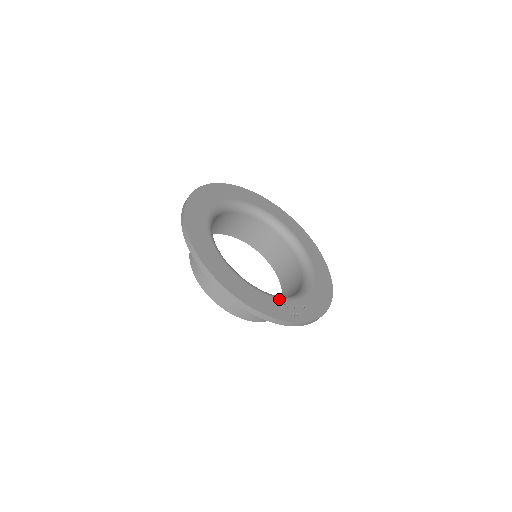
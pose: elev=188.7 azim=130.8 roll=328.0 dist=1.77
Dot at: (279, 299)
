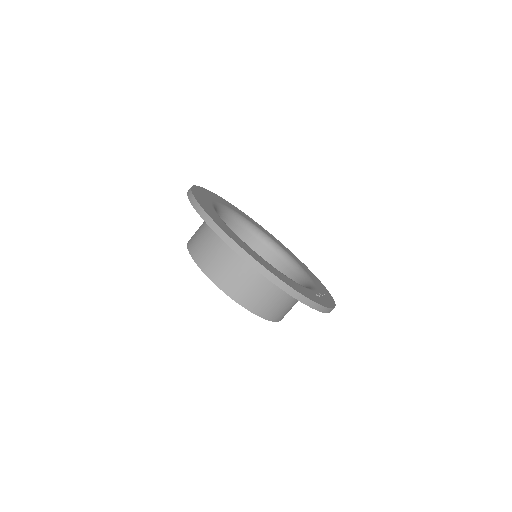
Dot at: (312, 290)
